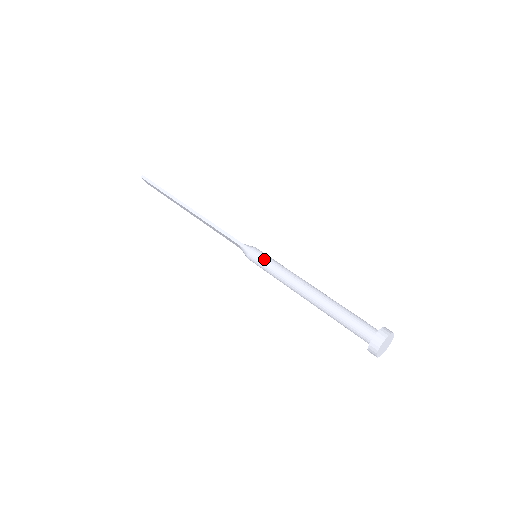
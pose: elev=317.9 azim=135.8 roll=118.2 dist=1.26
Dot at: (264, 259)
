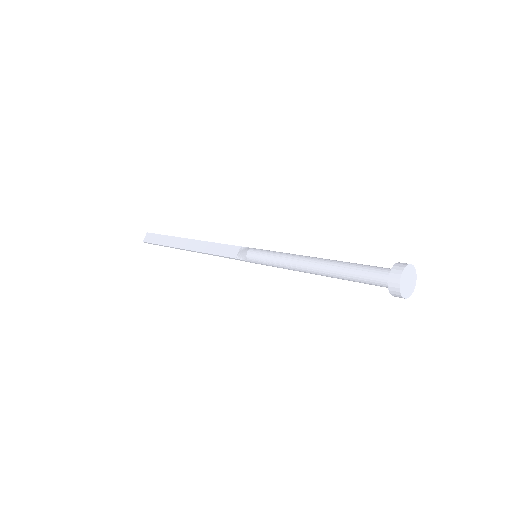
Dot at: occluded
